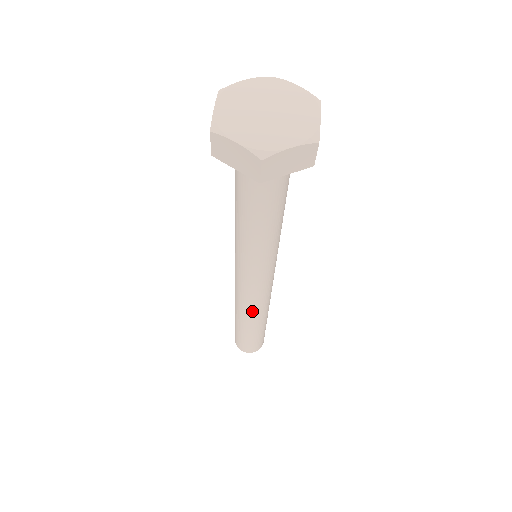
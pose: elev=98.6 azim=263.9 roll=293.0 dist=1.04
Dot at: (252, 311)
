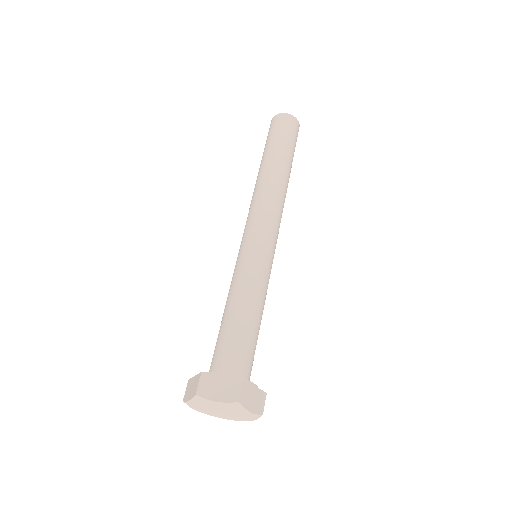
Dot at: occluded
